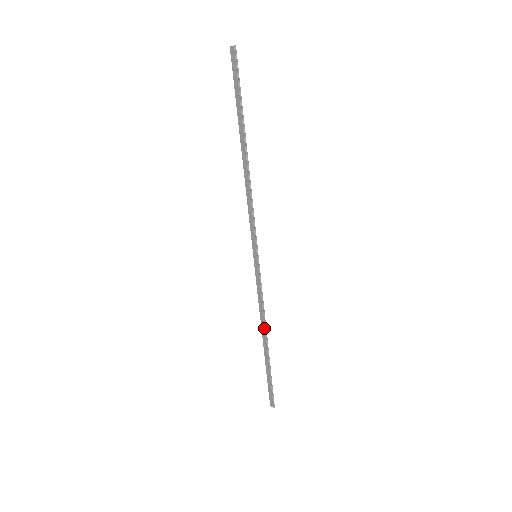
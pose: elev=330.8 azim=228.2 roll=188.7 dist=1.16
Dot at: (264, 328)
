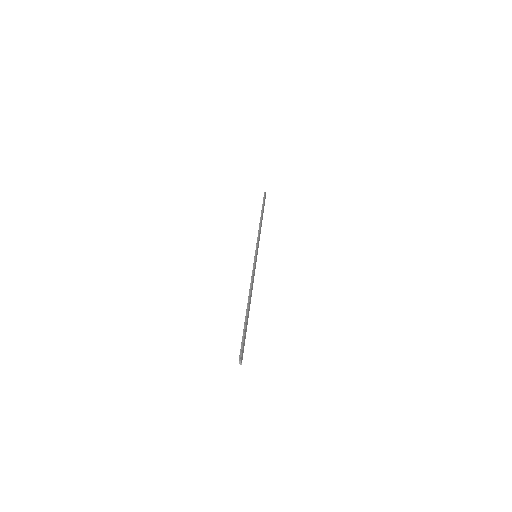
Dot at: (249, 293)
